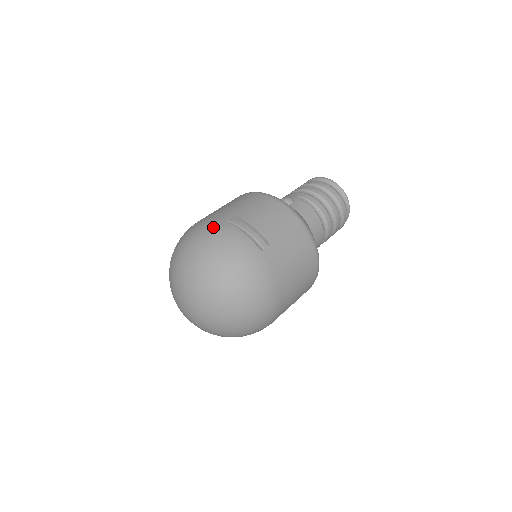
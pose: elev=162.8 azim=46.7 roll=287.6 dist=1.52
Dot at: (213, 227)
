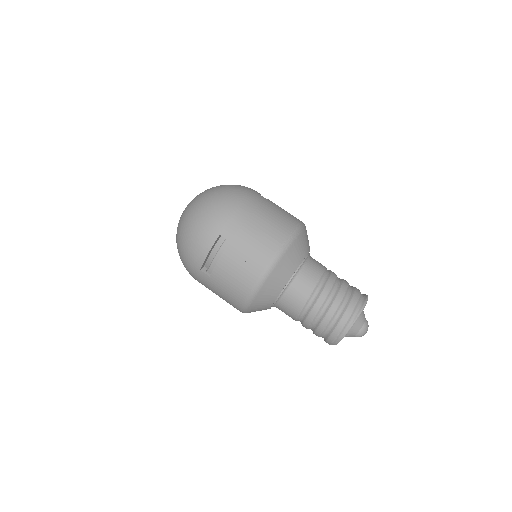
Dot at: occluded
